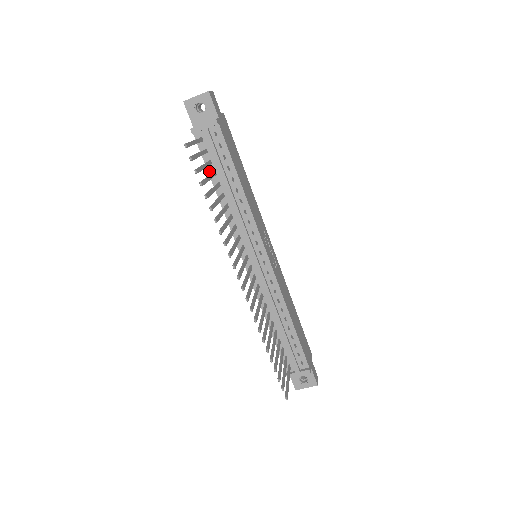
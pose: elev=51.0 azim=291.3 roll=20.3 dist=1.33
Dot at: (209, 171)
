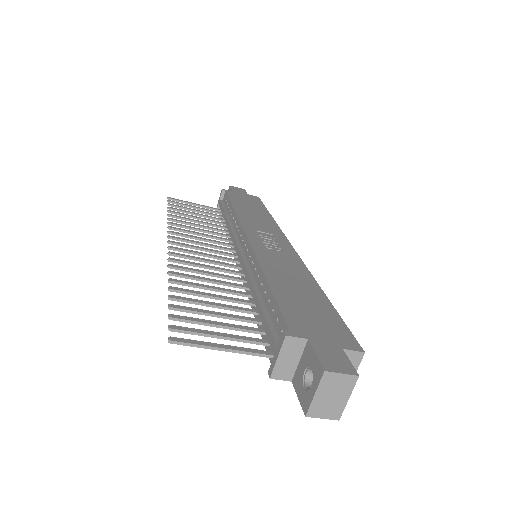
Dot at: occluded
